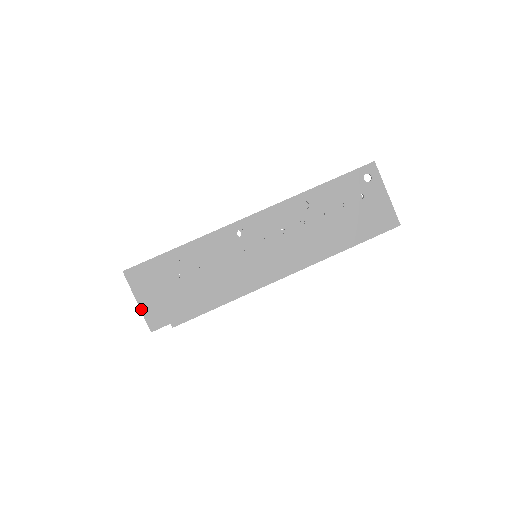
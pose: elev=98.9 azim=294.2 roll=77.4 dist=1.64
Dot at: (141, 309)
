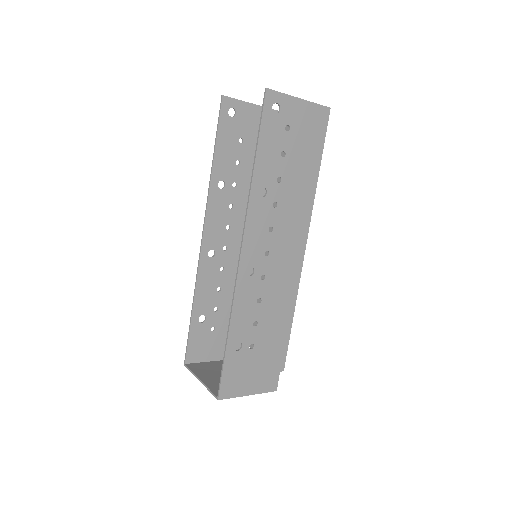
Dot at: occluded
